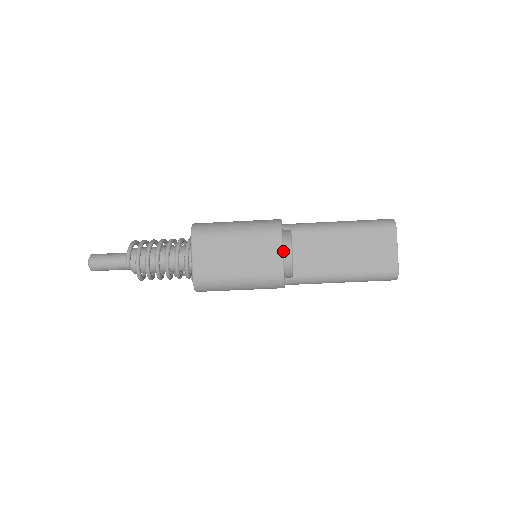
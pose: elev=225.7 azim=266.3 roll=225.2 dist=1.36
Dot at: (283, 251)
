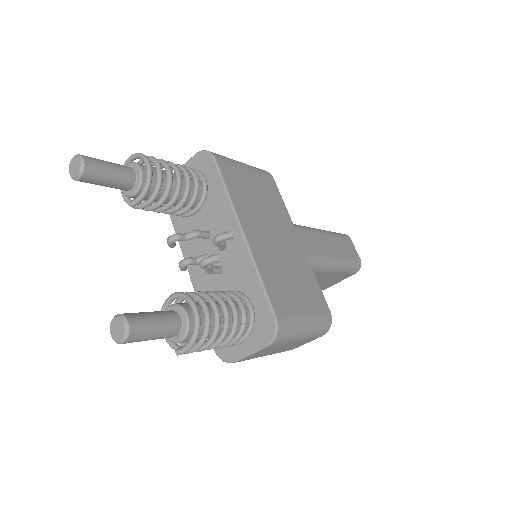
Dot at: (310, 341)
